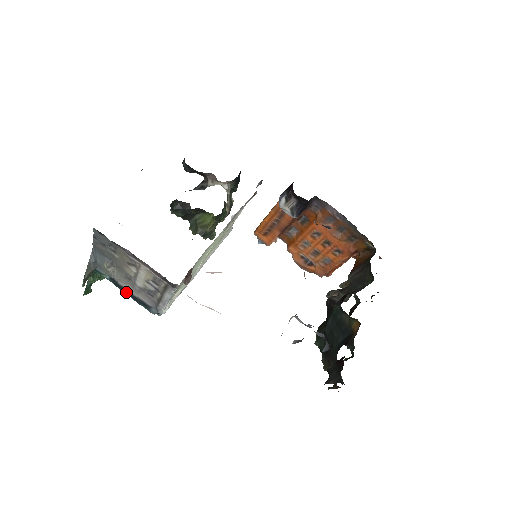
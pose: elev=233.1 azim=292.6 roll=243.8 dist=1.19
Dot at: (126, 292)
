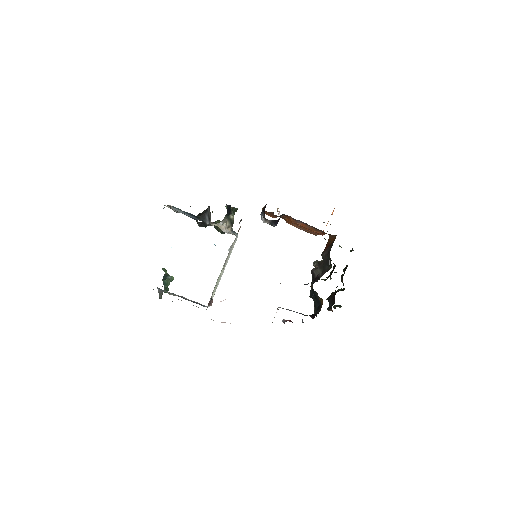
Dot at: (185, 299)
